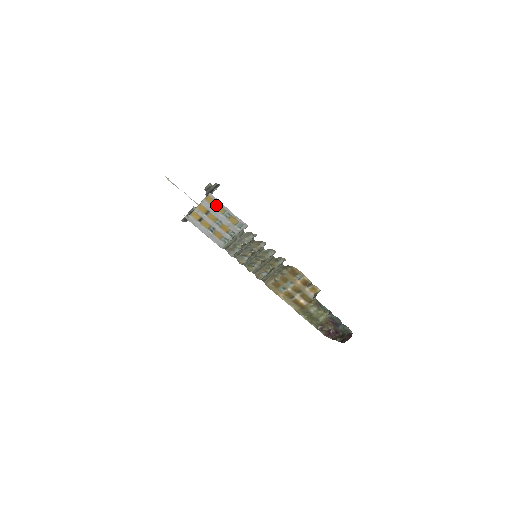
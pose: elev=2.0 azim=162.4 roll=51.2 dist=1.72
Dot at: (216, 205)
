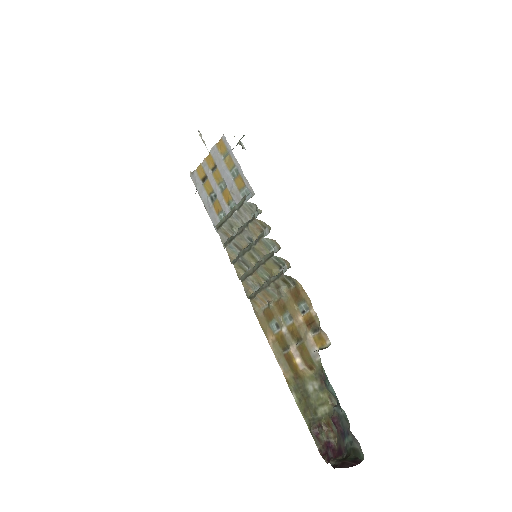
Dot at: (226, 155)
